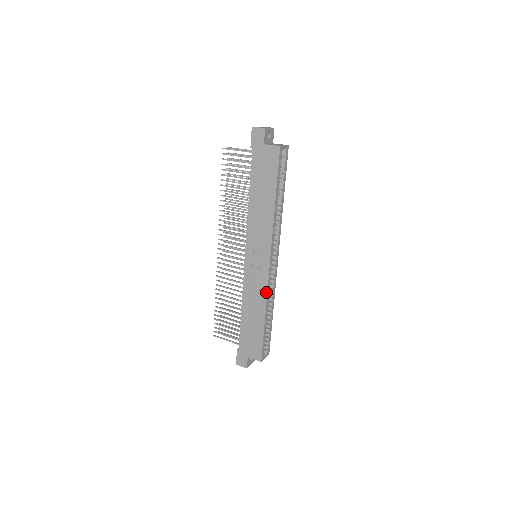
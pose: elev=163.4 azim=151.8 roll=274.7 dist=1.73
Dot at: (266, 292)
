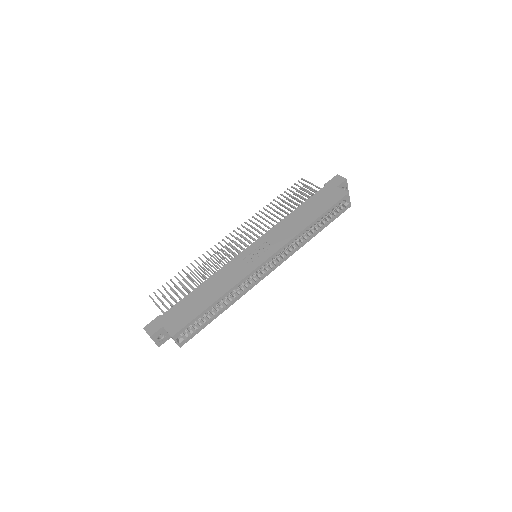
Dot at: (240, 279)
